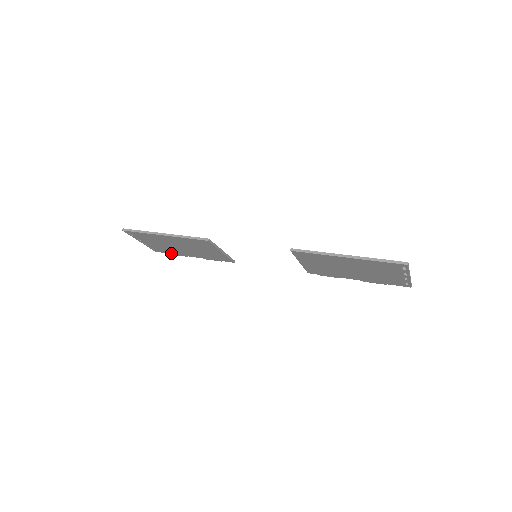
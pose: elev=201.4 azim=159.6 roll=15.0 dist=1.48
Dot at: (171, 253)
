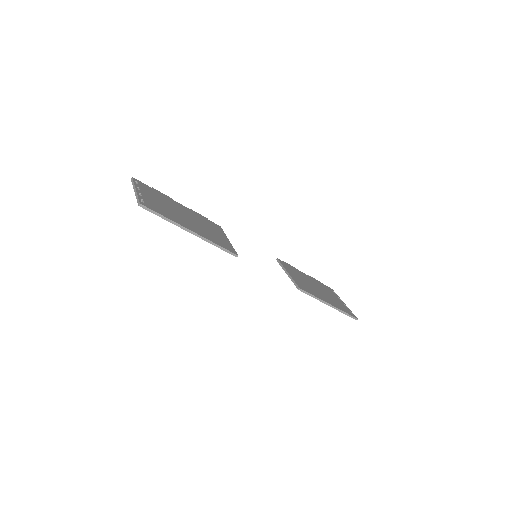
Dot at: occluded
